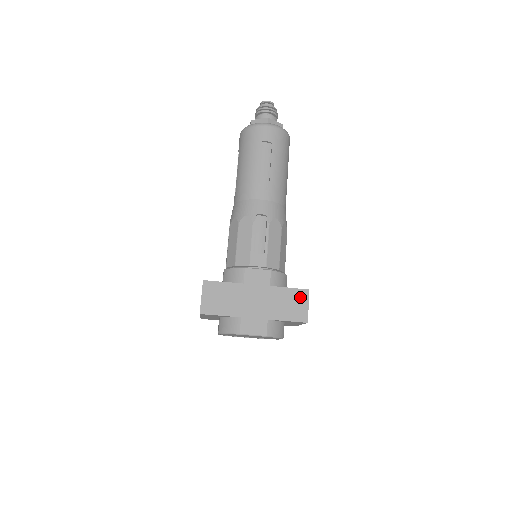
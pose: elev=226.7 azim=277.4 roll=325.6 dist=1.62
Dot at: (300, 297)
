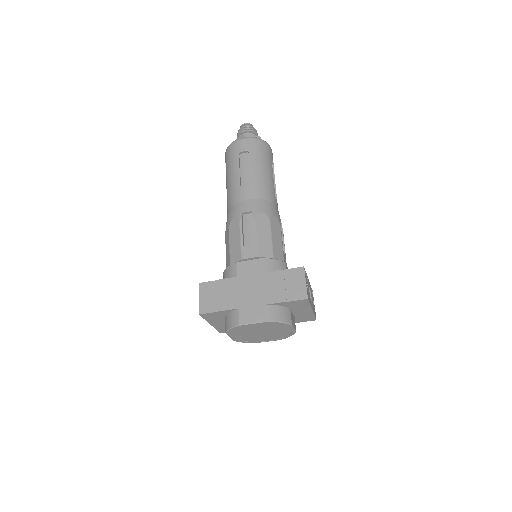
Dot at: (295, 276)
